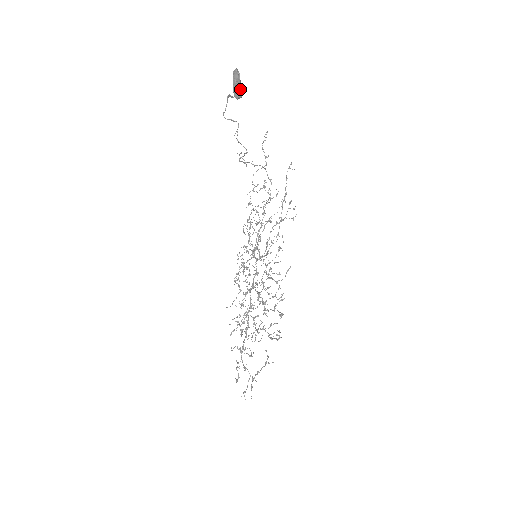
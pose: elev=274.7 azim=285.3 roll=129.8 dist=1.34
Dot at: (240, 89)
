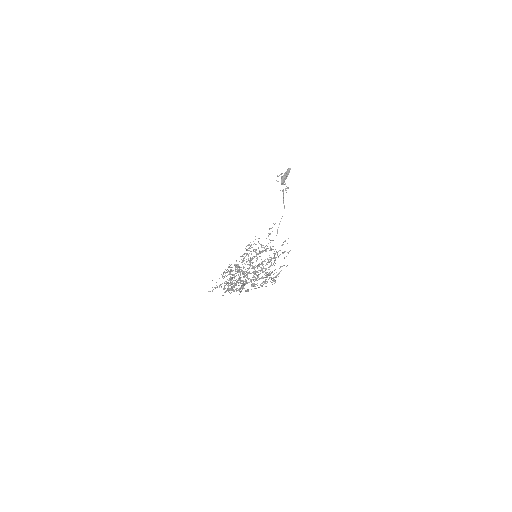
Dot at: occluded
